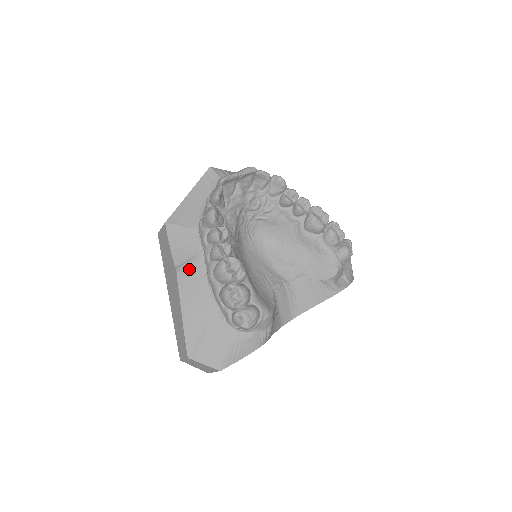
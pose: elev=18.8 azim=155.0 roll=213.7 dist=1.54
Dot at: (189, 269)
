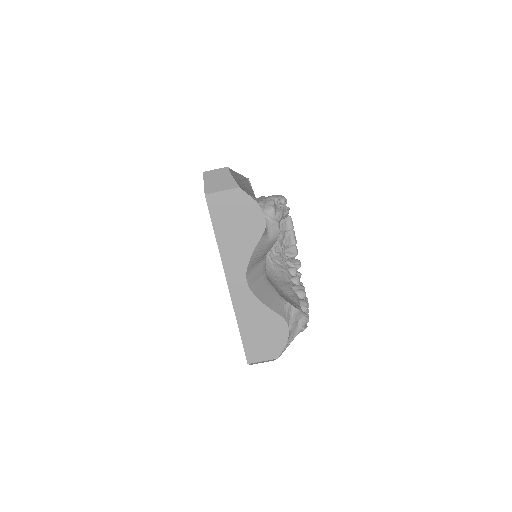
Dot at: (251, 188)
